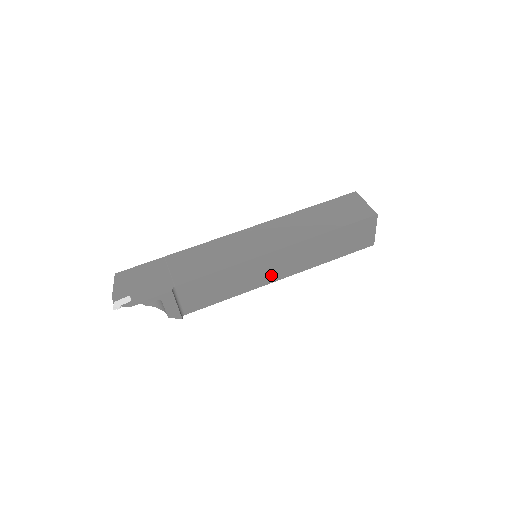
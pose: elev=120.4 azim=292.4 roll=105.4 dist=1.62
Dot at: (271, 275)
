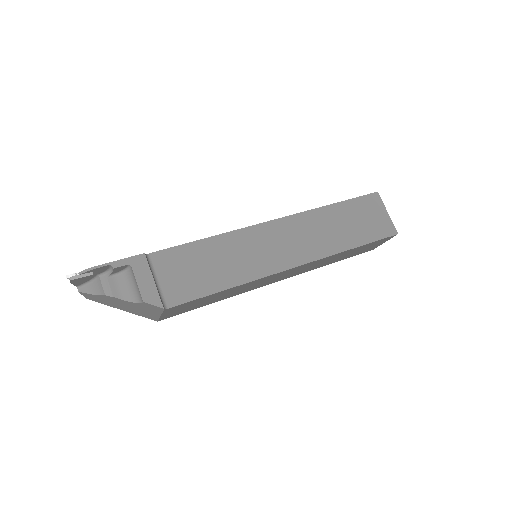
Dot at: (277, 259)
